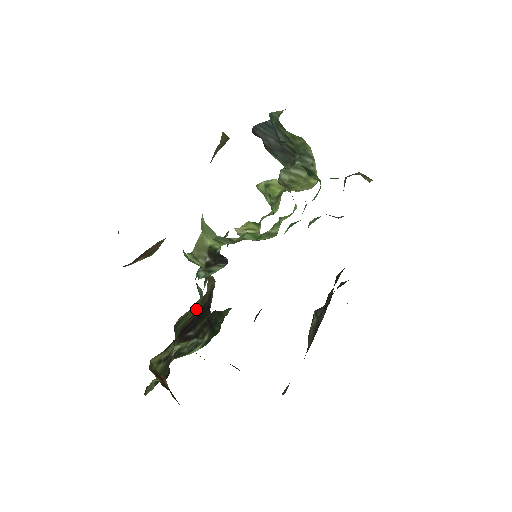
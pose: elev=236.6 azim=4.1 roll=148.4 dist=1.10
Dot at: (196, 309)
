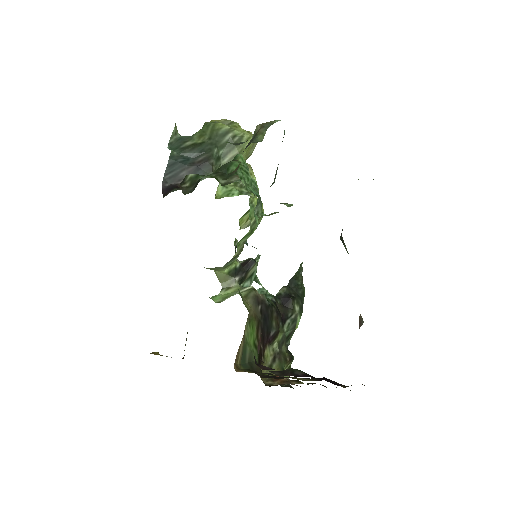
Dot at: (254, 327)
